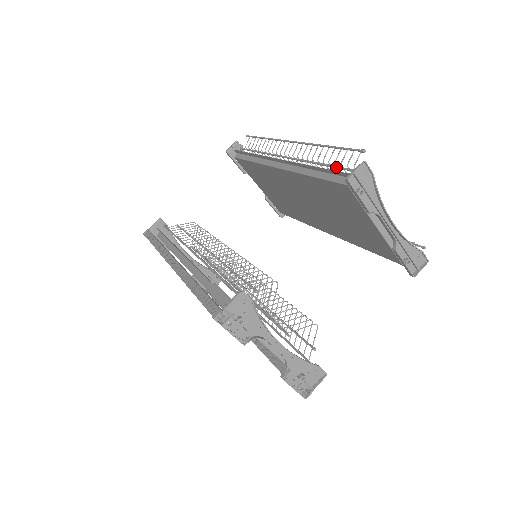
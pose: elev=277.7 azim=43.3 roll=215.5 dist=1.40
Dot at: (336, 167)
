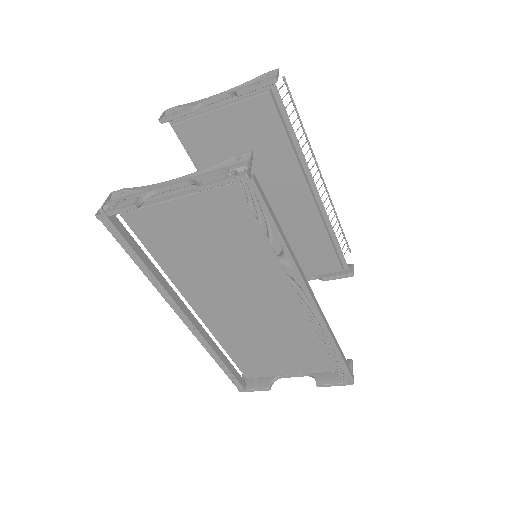
Dot at: occluded
